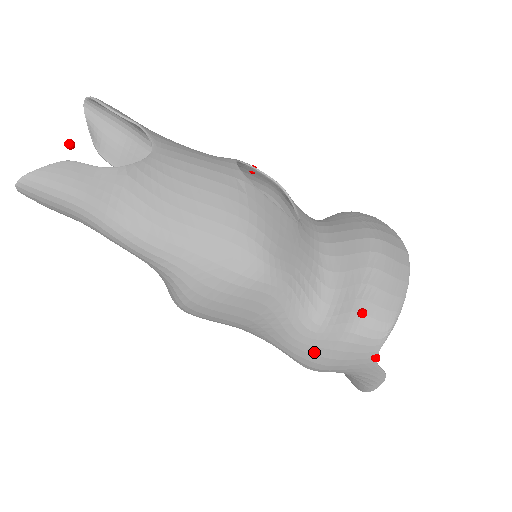
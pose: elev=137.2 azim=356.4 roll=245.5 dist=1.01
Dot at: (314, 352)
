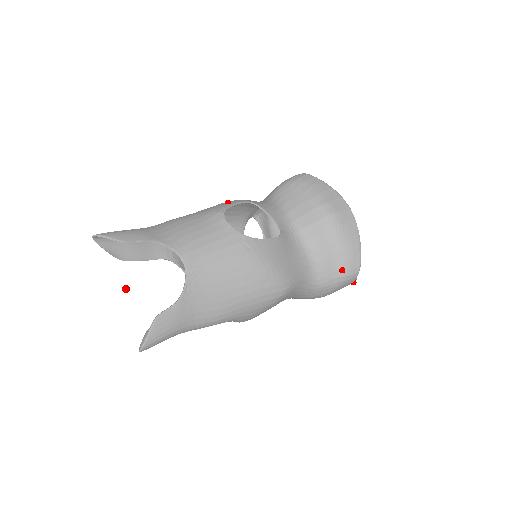
Dot at: (318, 295)
